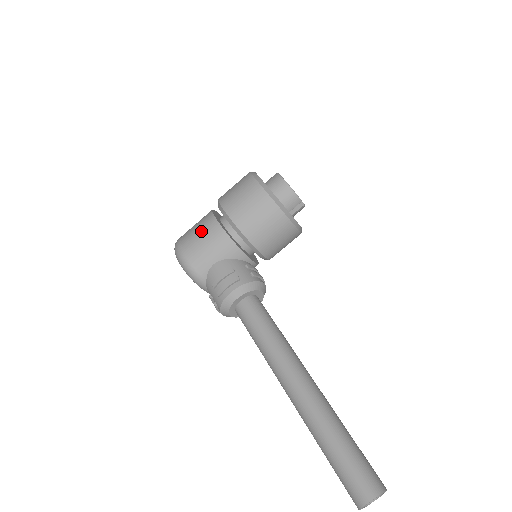
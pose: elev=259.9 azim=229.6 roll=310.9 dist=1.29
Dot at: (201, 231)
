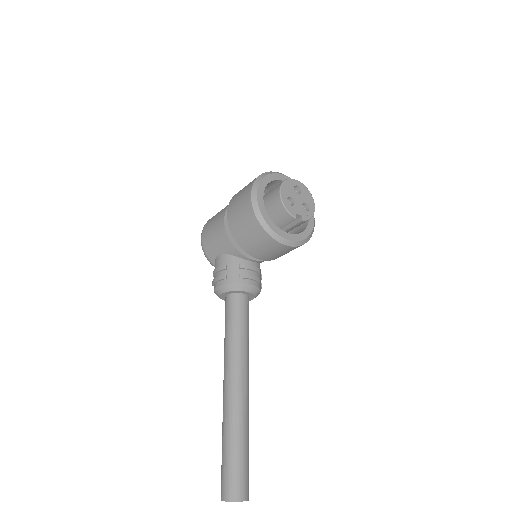
Dot at: (215, 222)
